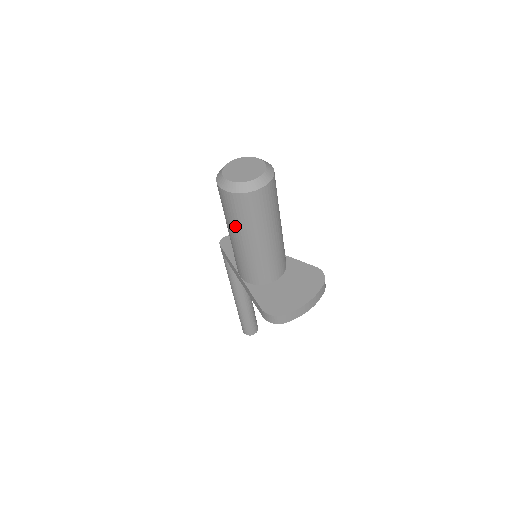
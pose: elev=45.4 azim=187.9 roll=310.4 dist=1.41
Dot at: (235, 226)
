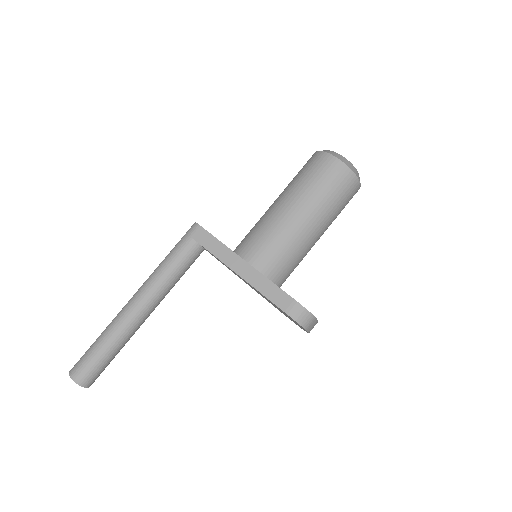
Dot at: (319, 201)
